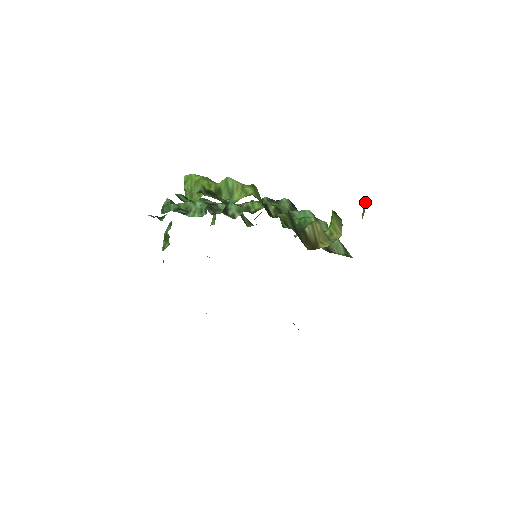
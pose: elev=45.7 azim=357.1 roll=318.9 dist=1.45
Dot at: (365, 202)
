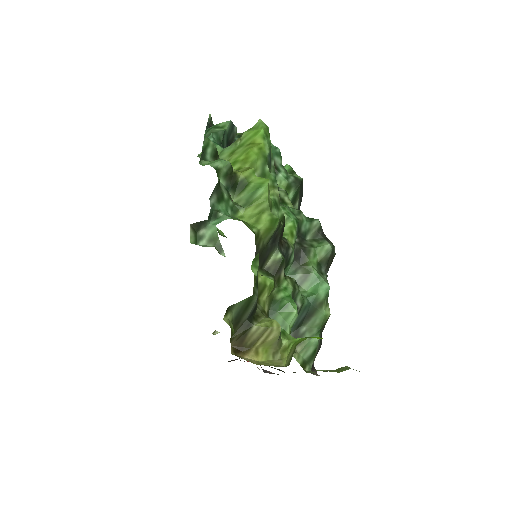
Dot at: (349, 367)
